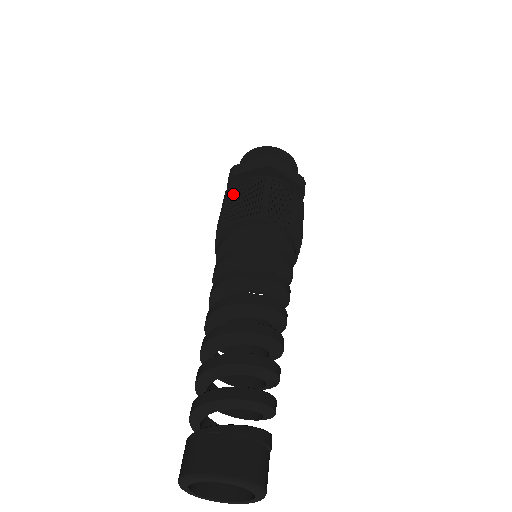
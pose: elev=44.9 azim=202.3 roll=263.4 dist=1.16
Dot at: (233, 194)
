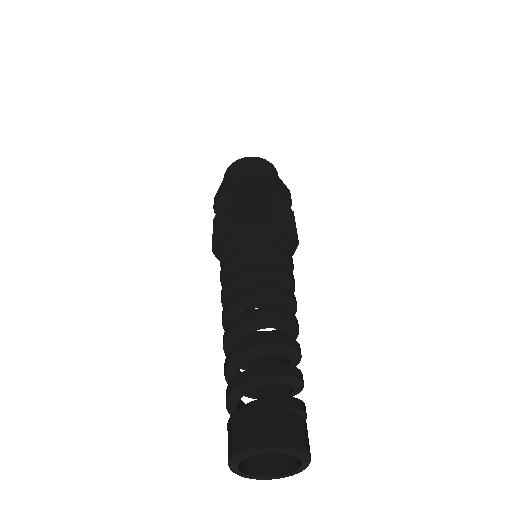
Dot at: (215, 222)
